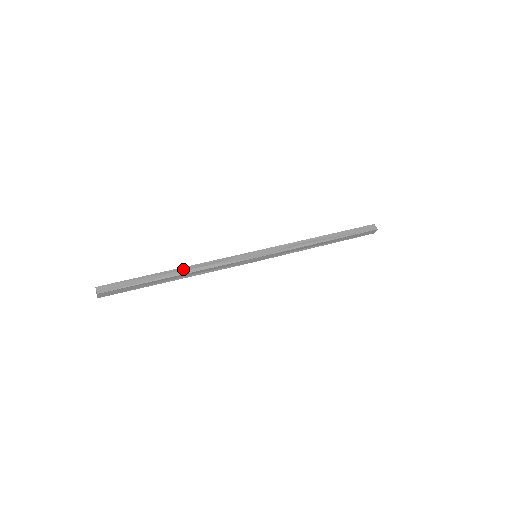
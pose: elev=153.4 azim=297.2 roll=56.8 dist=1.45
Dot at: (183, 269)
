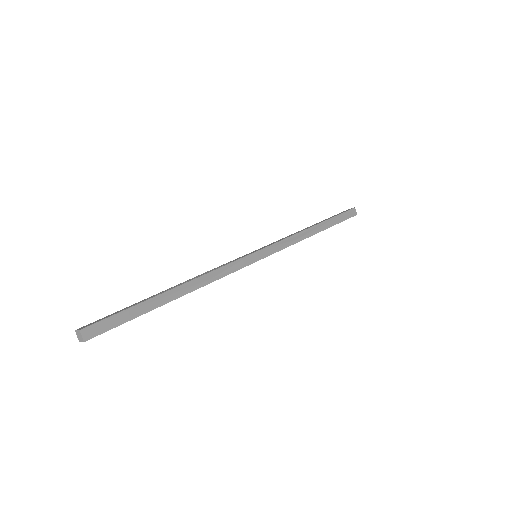
Dot at: (180, 284)
